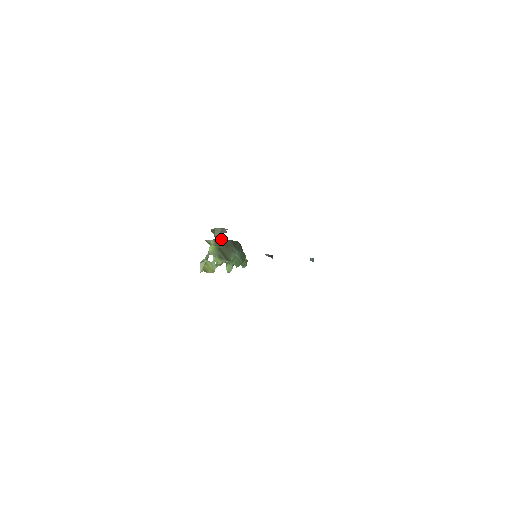
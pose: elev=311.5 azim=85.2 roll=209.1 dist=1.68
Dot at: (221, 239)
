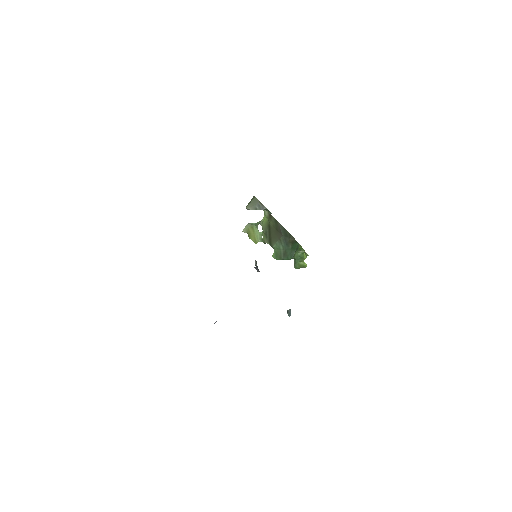
Dot at: occluded
